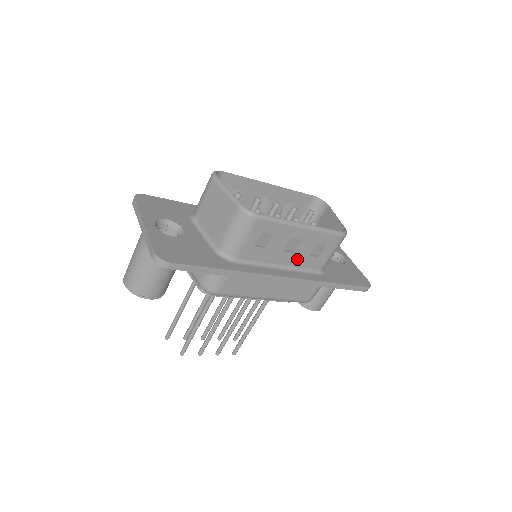
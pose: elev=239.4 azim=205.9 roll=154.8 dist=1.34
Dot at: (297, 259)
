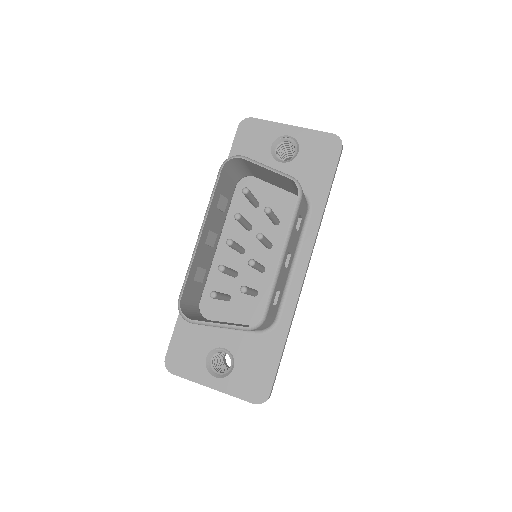
Dot at: (295, 246)
